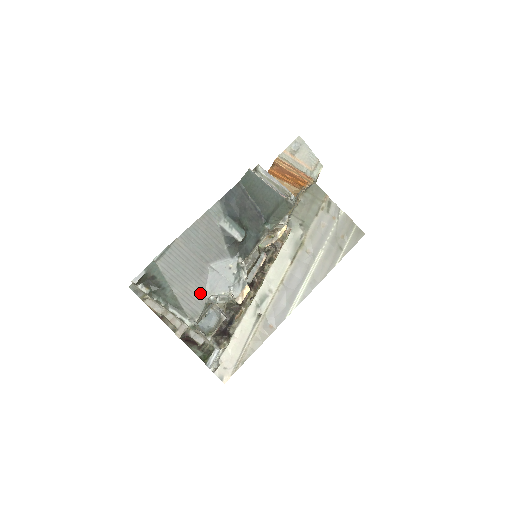
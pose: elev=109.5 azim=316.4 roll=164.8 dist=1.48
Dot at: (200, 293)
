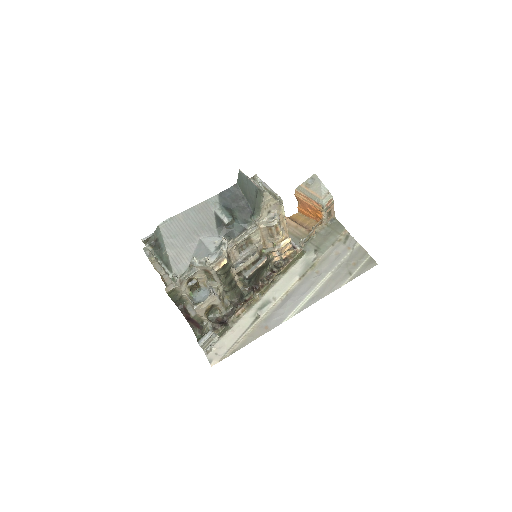
Dot at: (187, 257)
